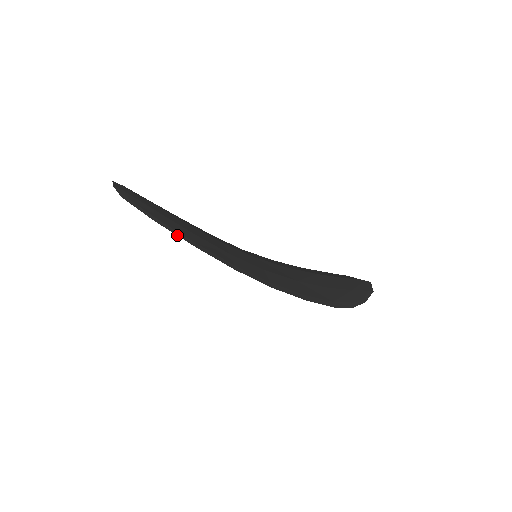
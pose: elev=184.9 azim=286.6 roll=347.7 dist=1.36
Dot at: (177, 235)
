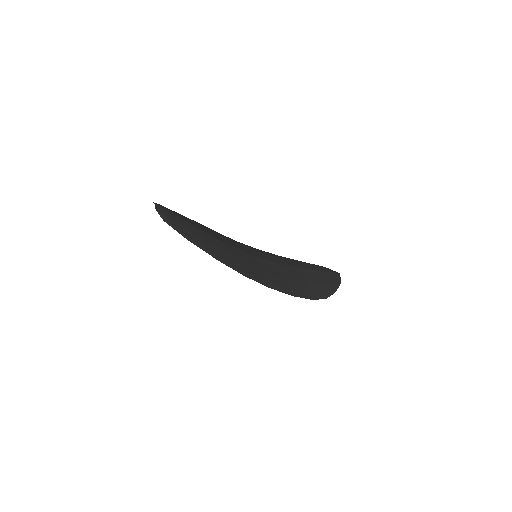
Dot at: occluded
